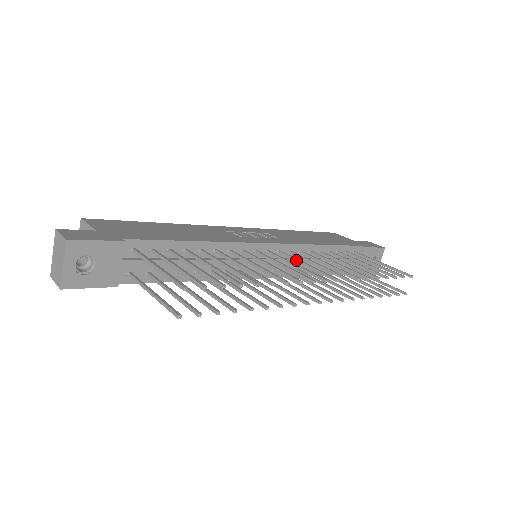
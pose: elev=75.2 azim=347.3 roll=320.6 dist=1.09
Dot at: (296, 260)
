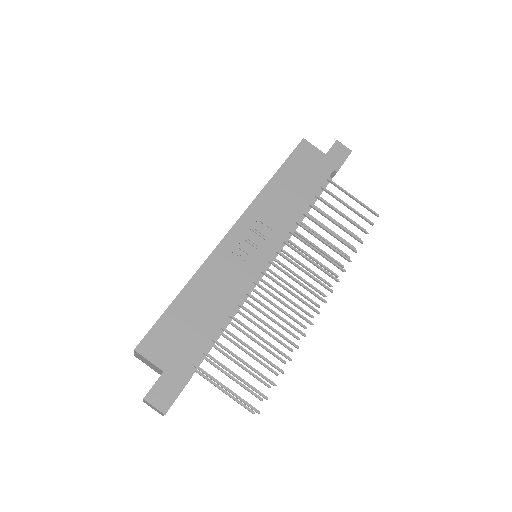
Dot at: (294, 265)
